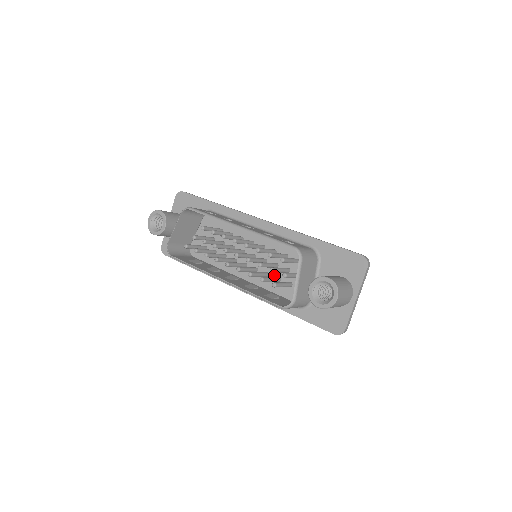
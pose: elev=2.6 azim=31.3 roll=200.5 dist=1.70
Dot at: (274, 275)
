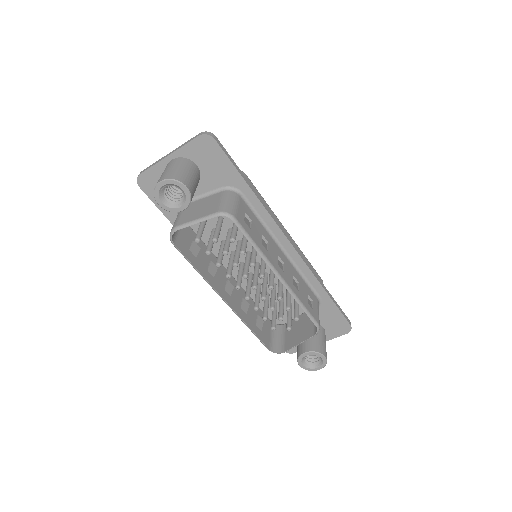
Dot at: occluded
